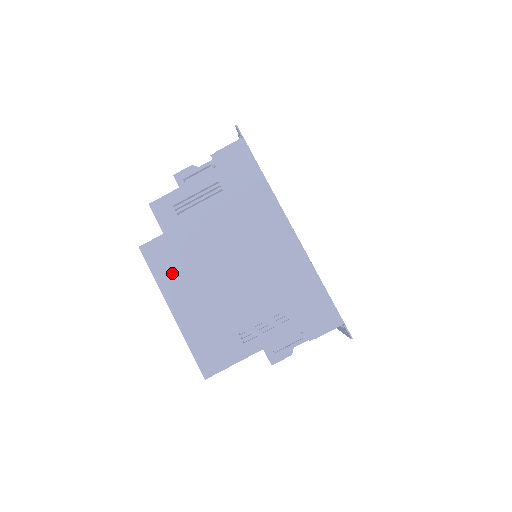
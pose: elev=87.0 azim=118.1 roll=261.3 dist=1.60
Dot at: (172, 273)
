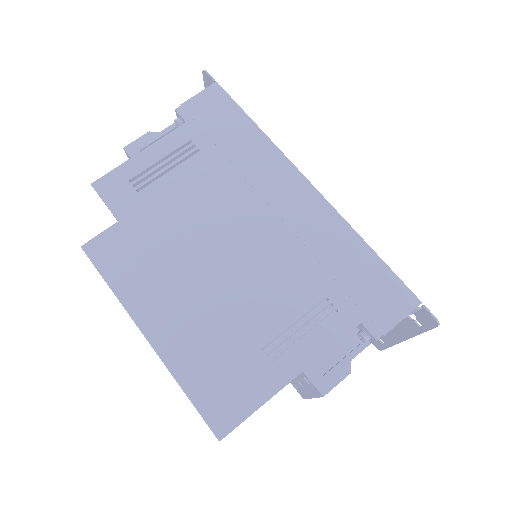
Dot at: (139, 276)
